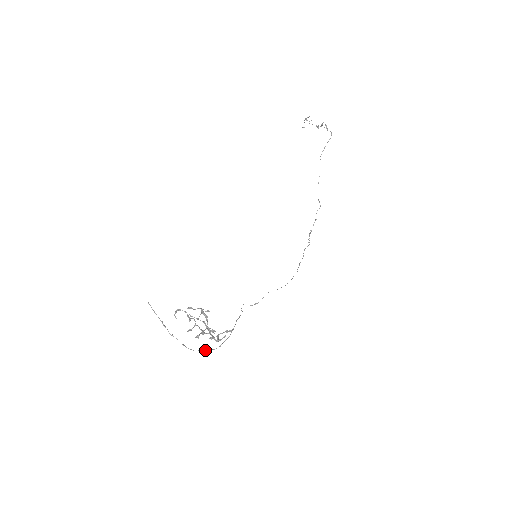
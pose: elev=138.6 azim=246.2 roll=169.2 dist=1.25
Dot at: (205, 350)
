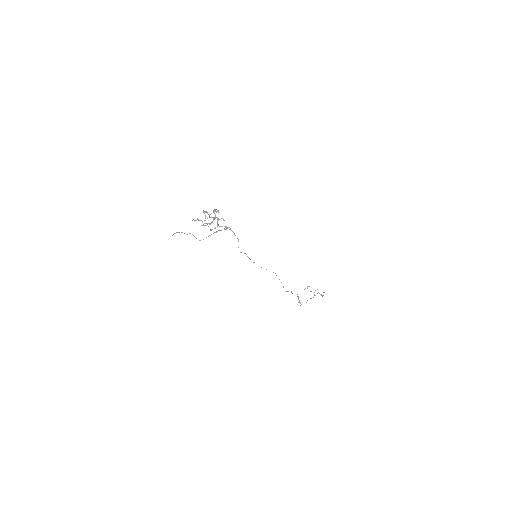
Dot at: occluded
